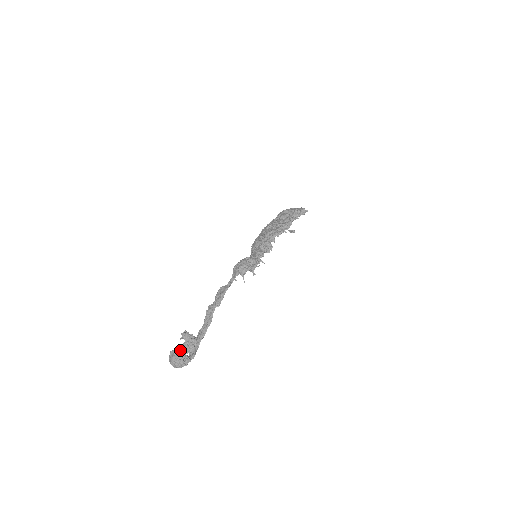
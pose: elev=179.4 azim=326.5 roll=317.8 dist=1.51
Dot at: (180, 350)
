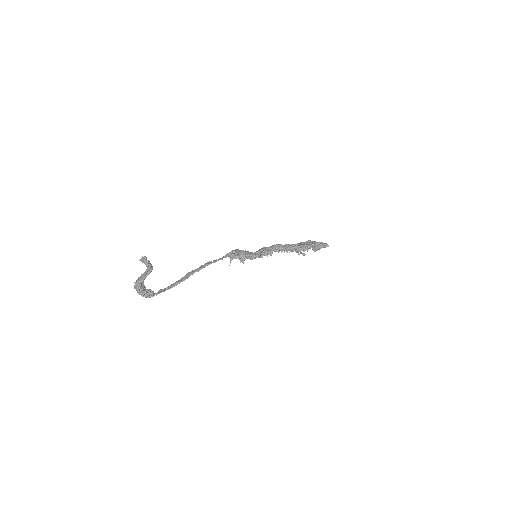
Dot at: (142, 275)
